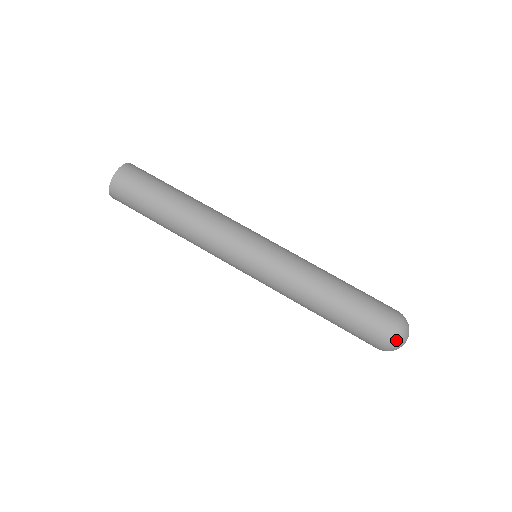
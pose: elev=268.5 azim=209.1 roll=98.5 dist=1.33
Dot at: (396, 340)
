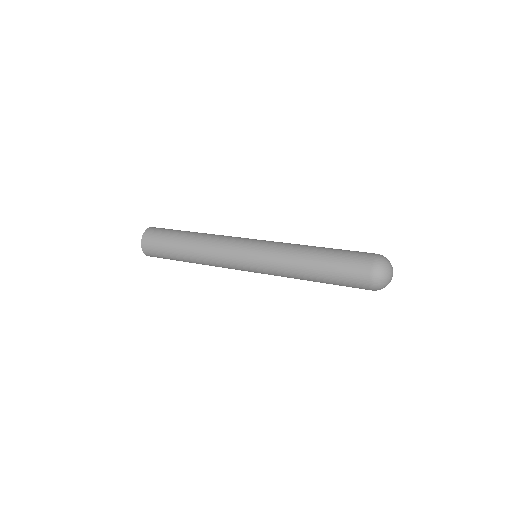
Dot at: (378, 278)
